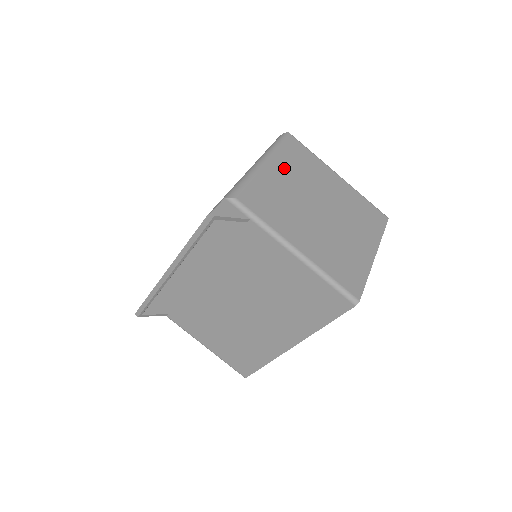
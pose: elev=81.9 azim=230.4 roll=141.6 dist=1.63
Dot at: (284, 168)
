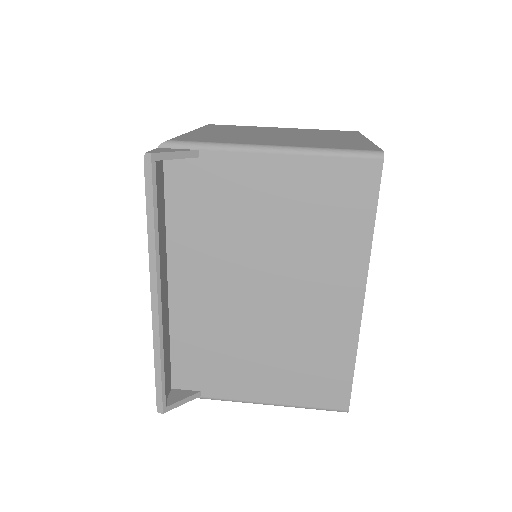
Dot at: (216, 130)
